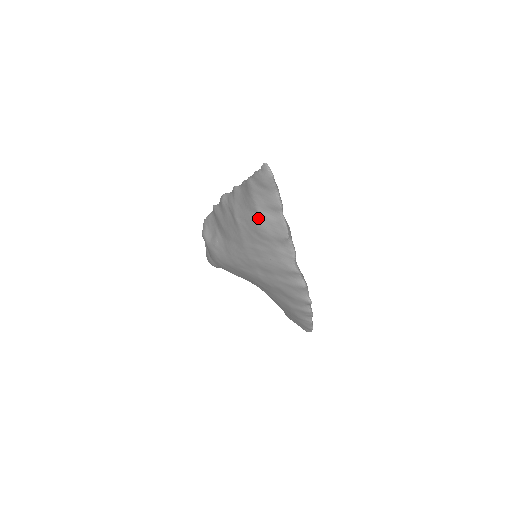
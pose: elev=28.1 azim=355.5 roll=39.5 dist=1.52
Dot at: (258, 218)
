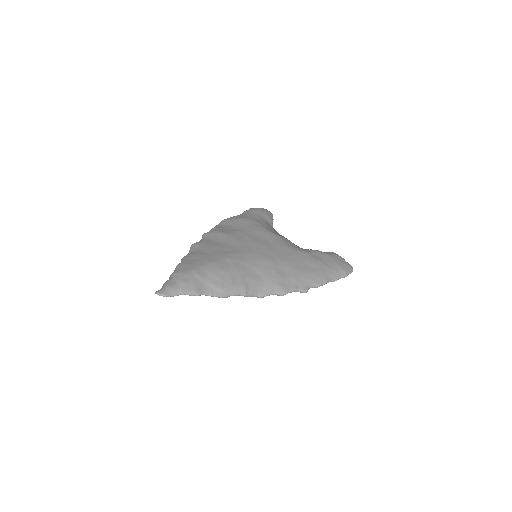
Dot at: occluded
